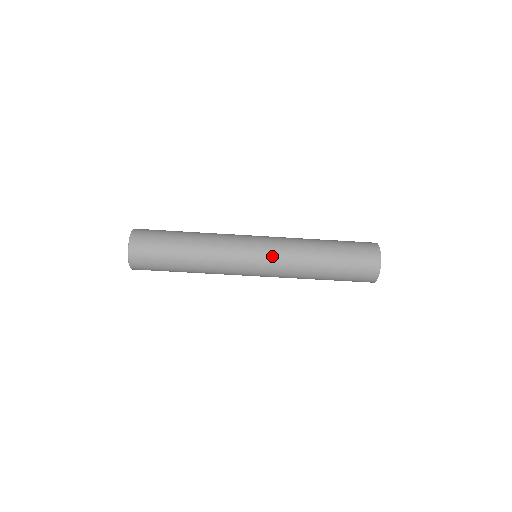
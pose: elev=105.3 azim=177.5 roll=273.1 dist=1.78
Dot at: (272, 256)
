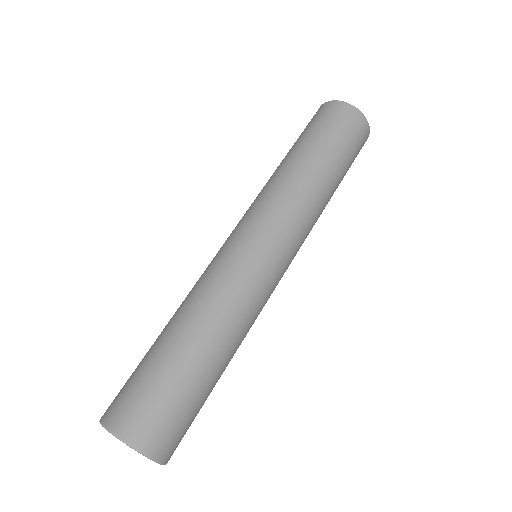
Dot at: (265, 220)
